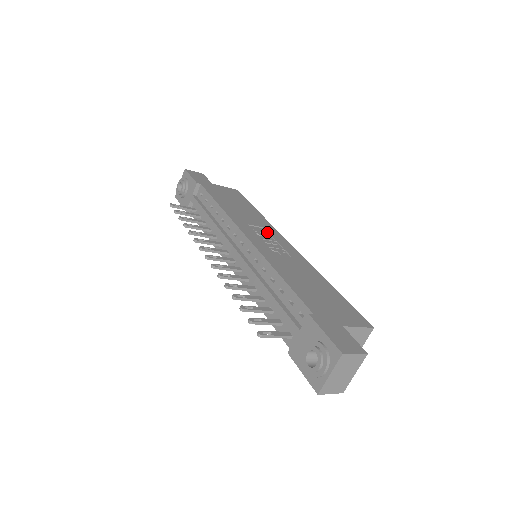
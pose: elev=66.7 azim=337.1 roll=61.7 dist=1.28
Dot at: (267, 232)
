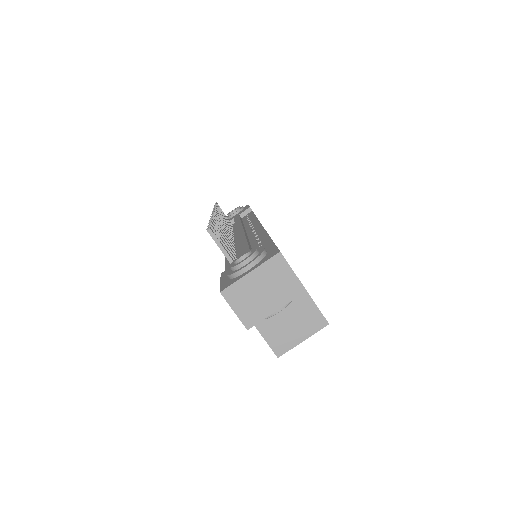
Dot at: occluded
